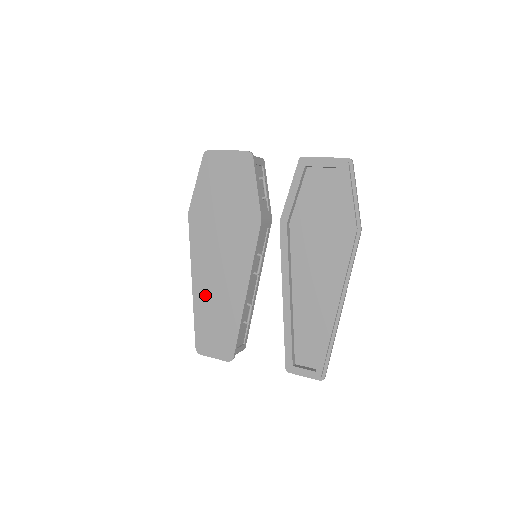
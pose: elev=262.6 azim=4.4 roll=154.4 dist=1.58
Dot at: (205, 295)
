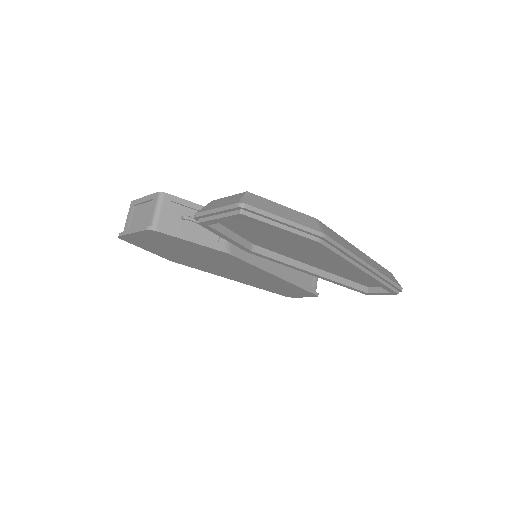
Dot at: (252, 283)
